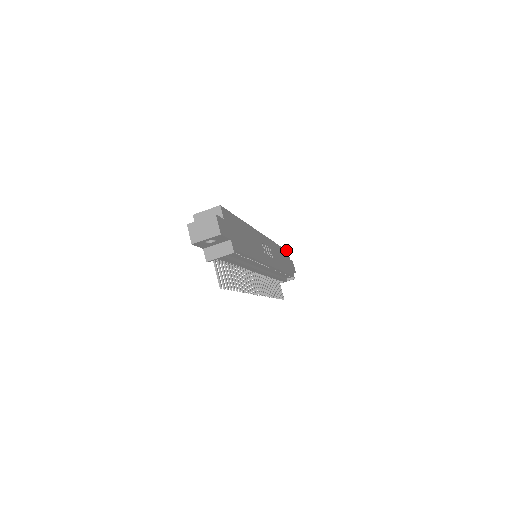
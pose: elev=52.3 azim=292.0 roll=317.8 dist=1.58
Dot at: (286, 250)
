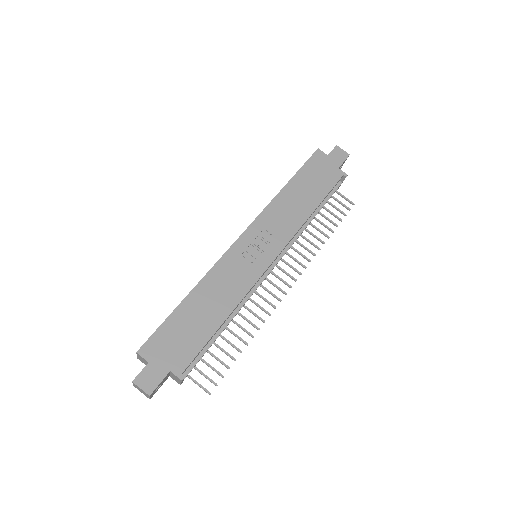
Dot at: (312, 154)
